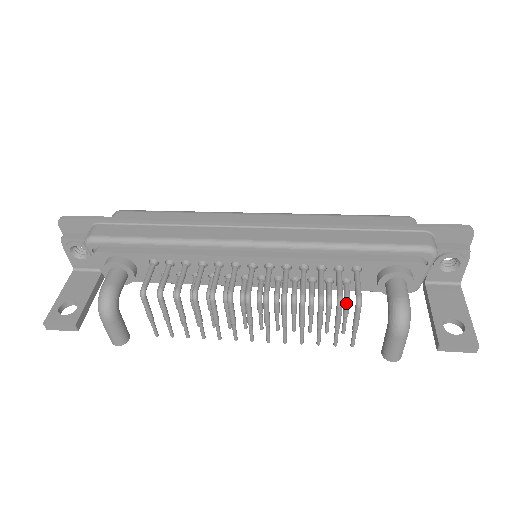
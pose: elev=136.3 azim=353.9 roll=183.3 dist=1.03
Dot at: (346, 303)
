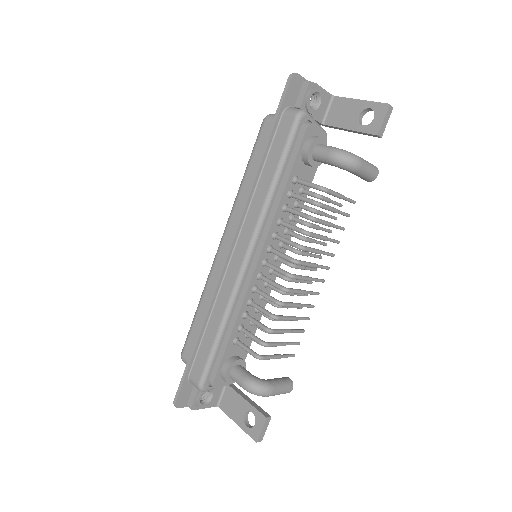
Dot at: (319, 198)
